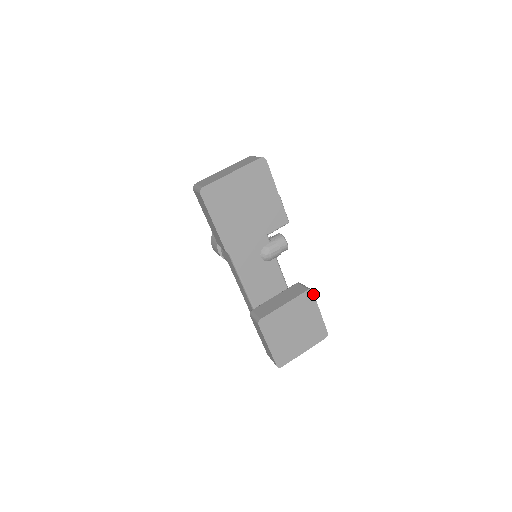
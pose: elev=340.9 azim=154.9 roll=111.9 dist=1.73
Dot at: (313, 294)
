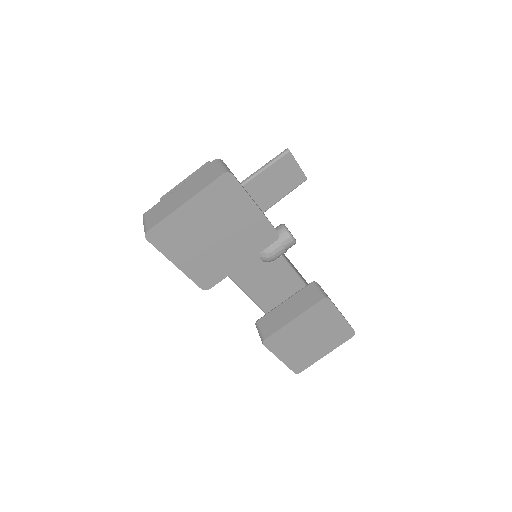
Dot at: (330, 301)
